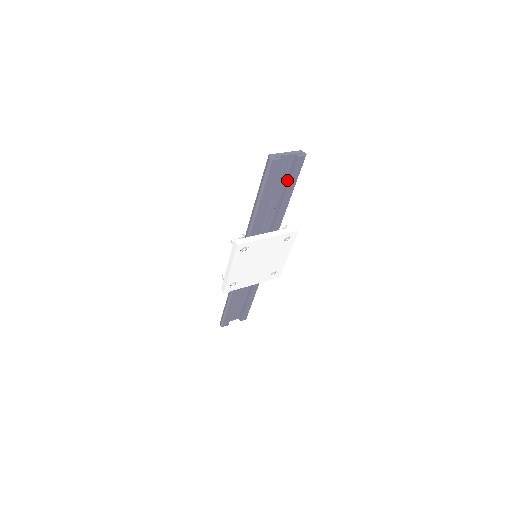
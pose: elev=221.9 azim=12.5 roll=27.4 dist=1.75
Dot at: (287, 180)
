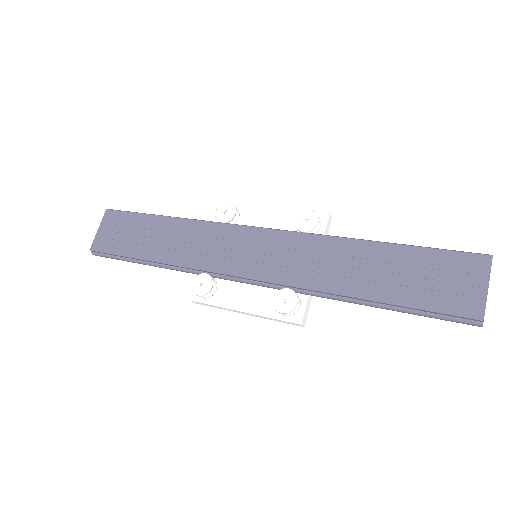
Dot at: (429, 267)
